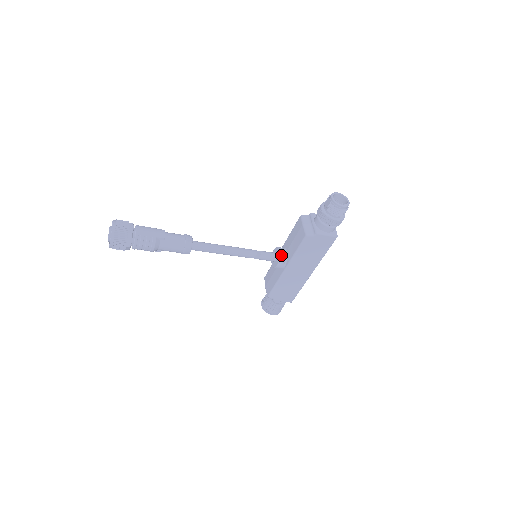
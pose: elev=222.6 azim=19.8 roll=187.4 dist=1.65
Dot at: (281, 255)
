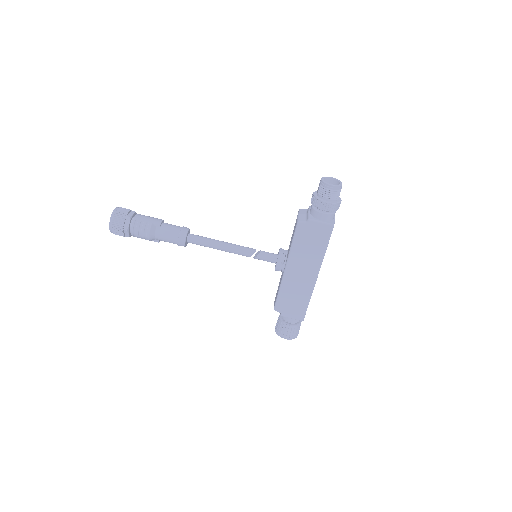
Dot at: (280, 254)
